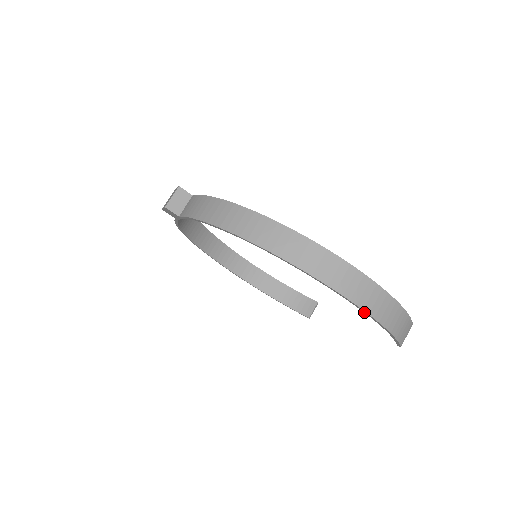
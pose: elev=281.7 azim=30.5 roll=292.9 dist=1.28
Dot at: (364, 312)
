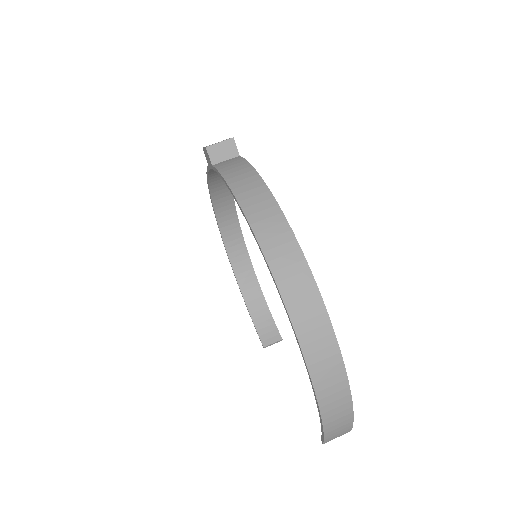
Dot at: (312, 387)
